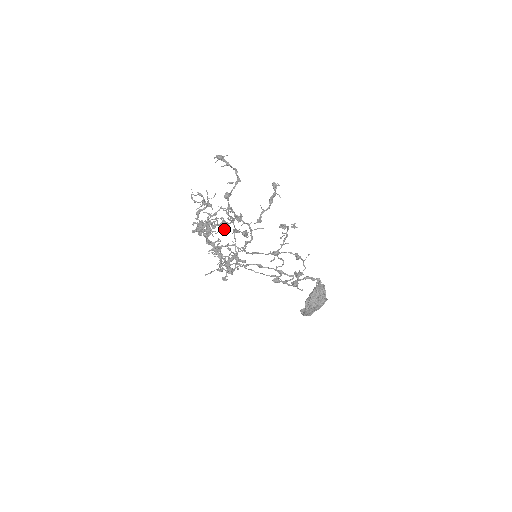
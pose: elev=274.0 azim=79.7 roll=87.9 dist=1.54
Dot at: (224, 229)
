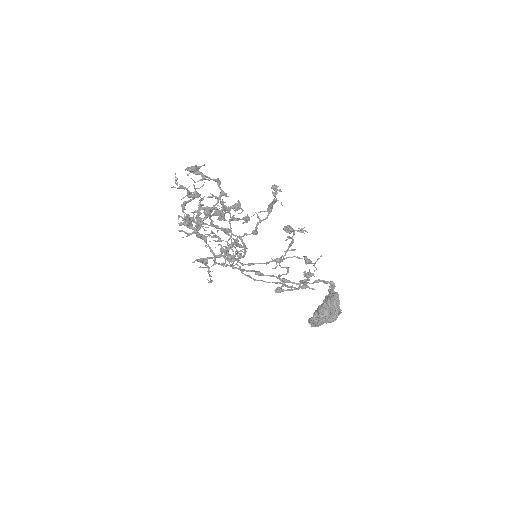
Dot at: (219, 216)
